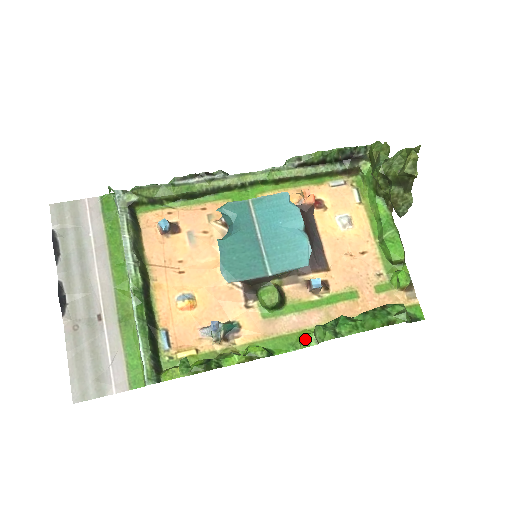
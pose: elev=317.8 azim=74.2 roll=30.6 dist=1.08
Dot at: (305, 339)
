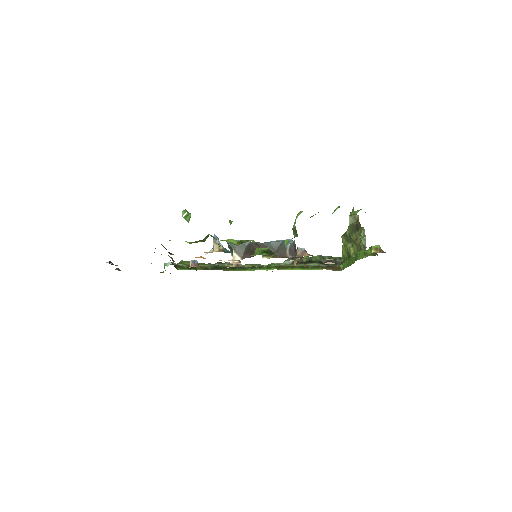
Dot at: occluded
